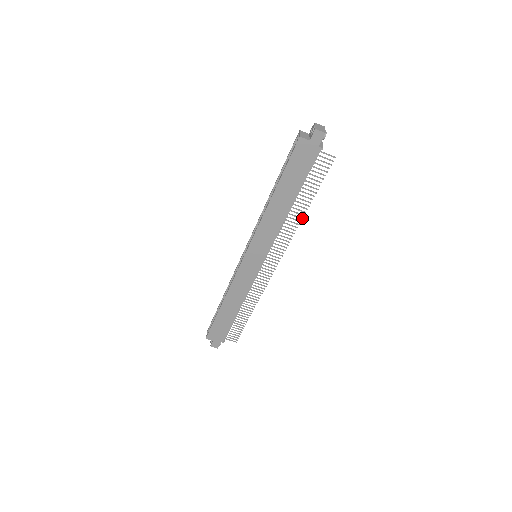
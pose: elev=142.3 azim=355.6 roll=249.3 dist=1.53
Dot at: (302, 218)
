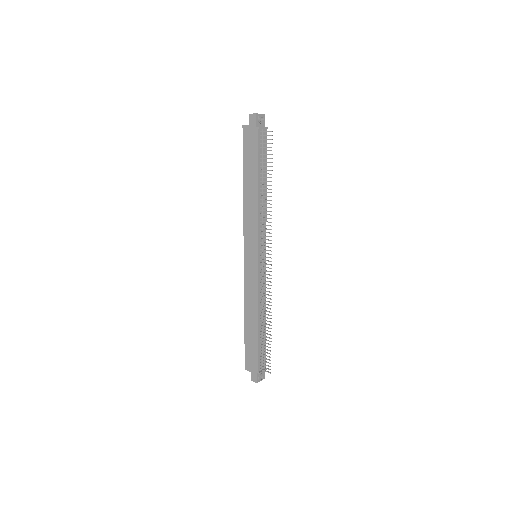
Dot at: (271, 200)
